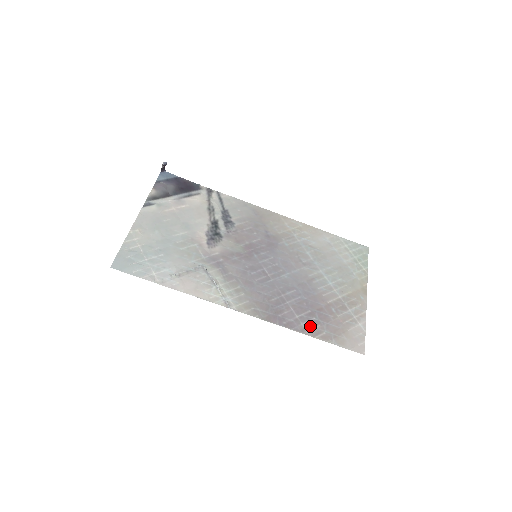
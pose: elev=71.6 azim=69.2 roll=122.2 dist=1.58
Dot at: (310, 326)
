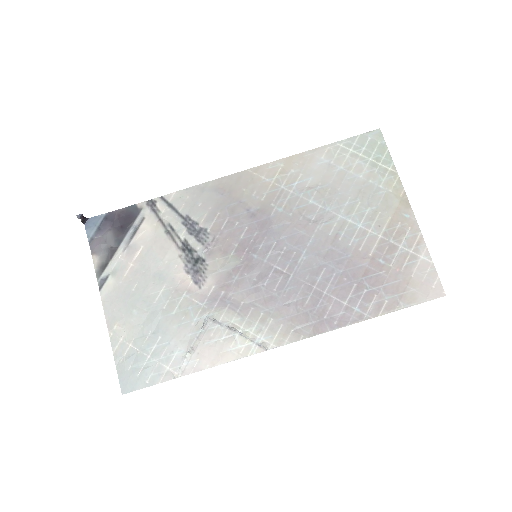
Dot at: (366, 305)
